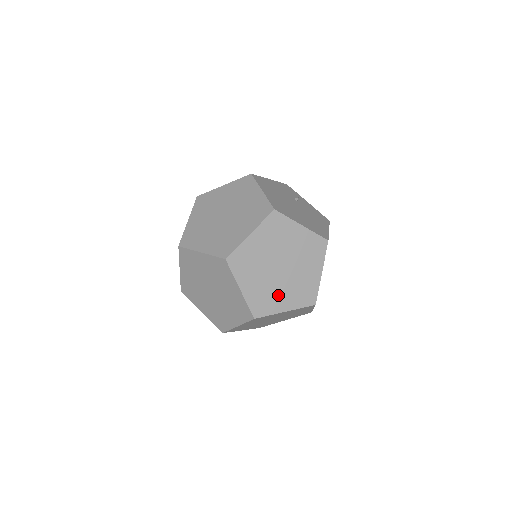
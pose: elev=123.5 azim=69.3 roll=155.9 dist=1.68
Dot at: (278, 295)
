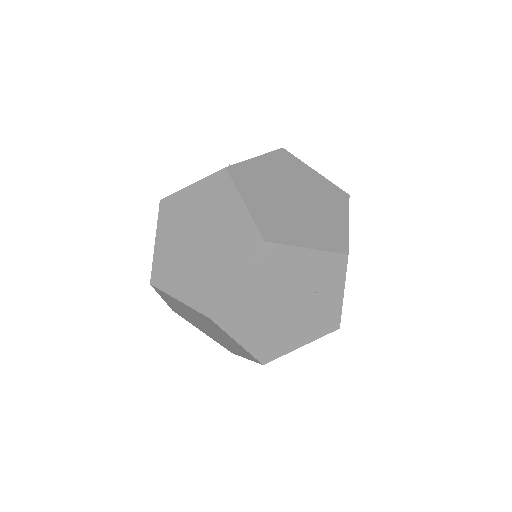
Dot at: (198, 326)
